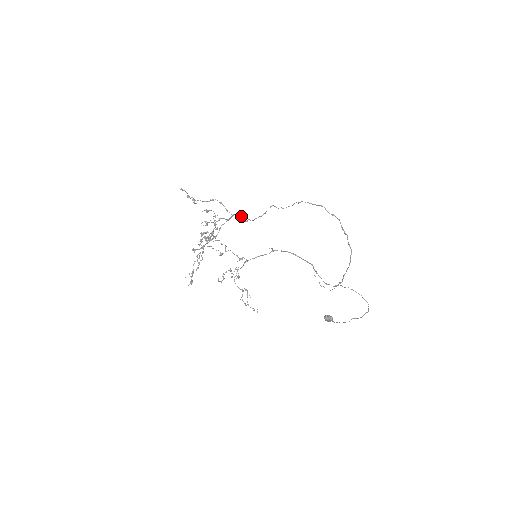
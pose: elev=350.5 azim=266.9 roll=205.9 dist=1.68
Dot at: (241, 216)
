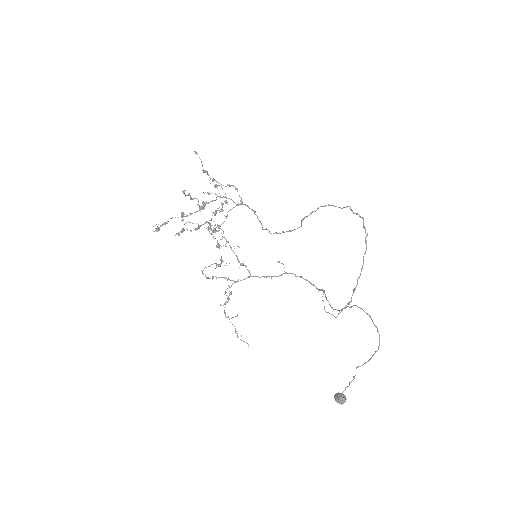
Dot at: occluded
